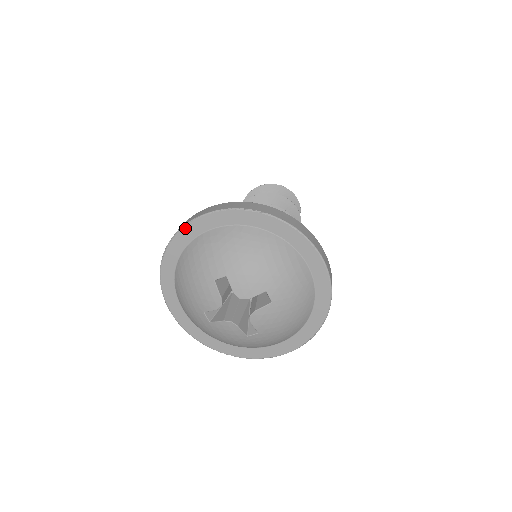
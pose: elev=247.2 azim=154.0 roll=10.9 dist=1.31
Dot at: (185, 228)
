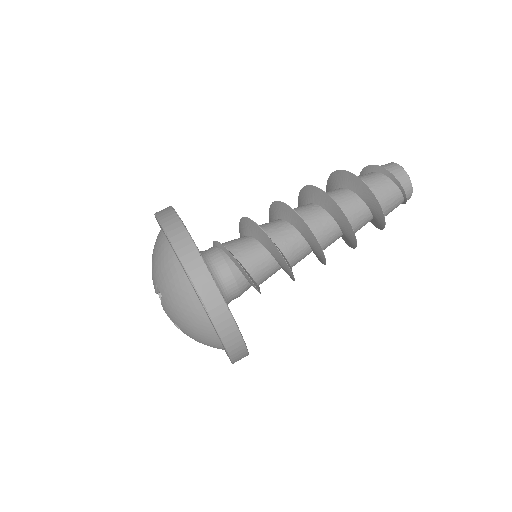
Dot at: (166, 236)
